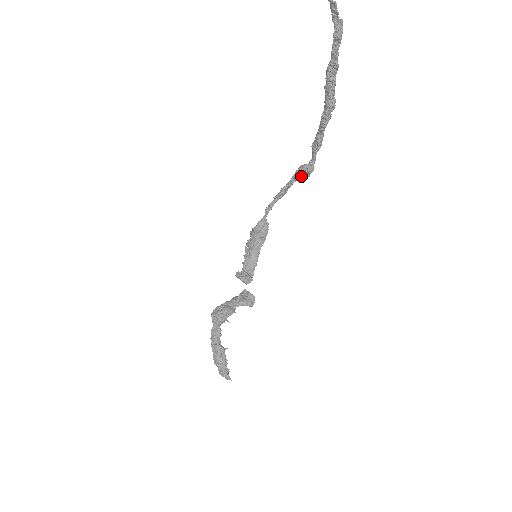
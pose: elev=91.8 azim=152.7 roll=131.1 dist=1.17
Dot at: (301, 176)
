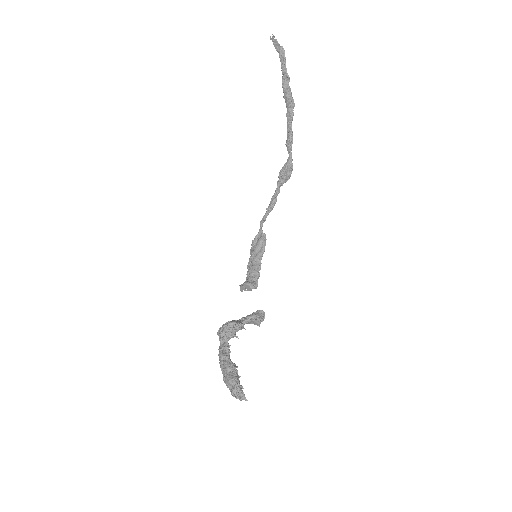
Dot at: (284, 176)
